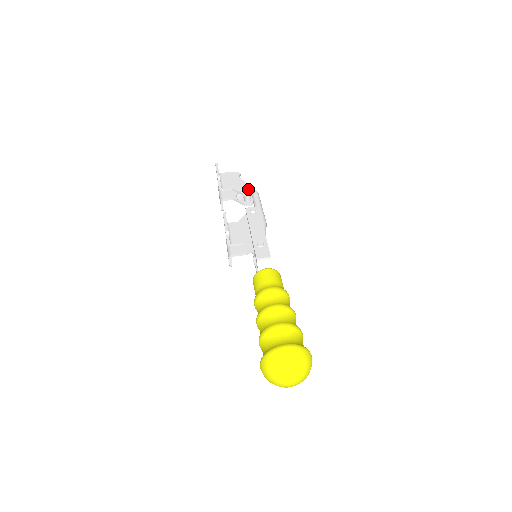
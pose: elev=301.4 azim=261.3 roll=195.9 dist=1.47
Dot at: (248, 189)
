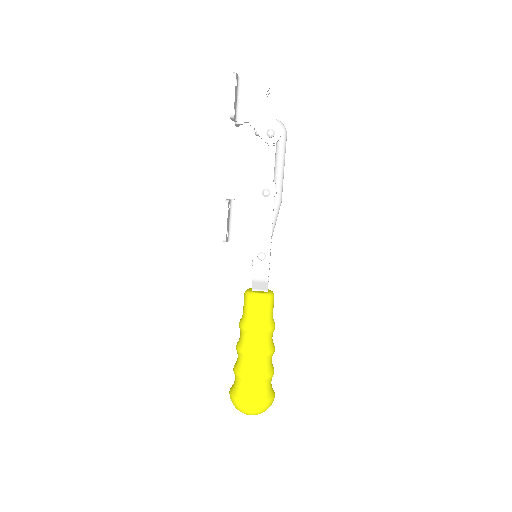
Dot at: (271, 135)
